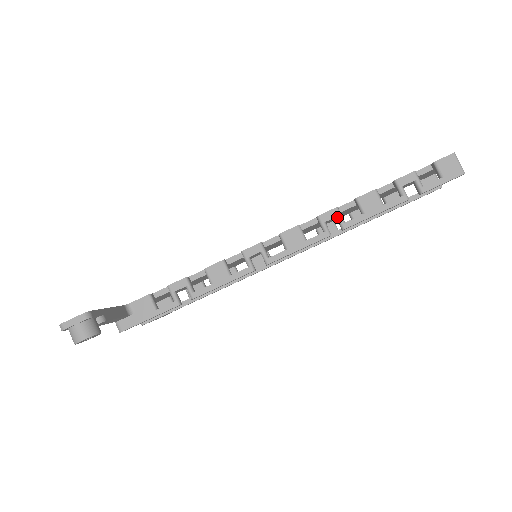
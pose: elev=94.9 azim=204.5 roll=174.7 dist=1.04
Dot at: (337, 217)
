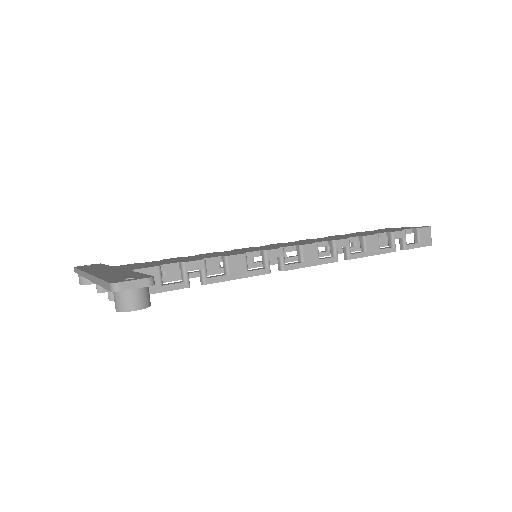
Dot at: (347, 247)
